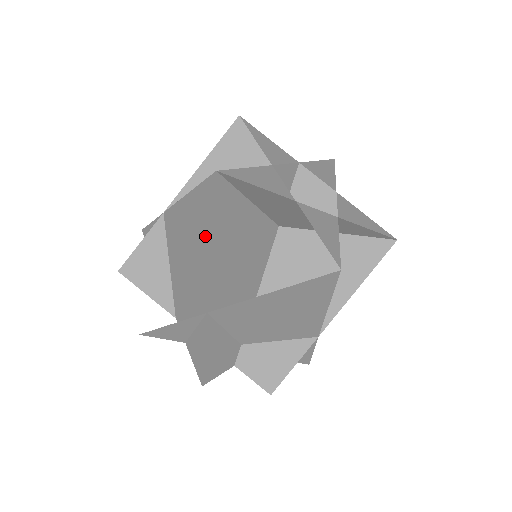
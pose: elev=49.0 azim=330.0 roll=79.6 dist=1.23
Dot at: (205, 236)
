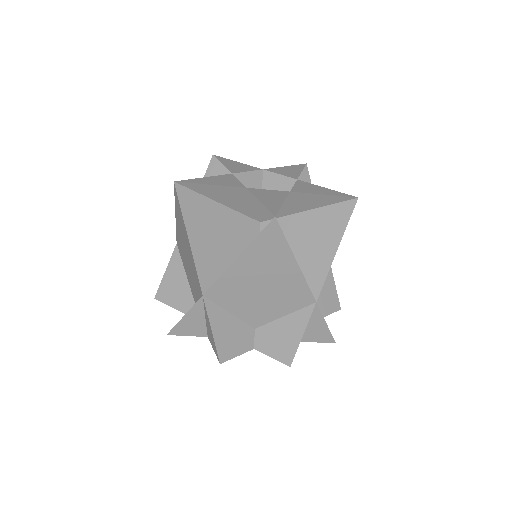
Dot at: (185, 235)
